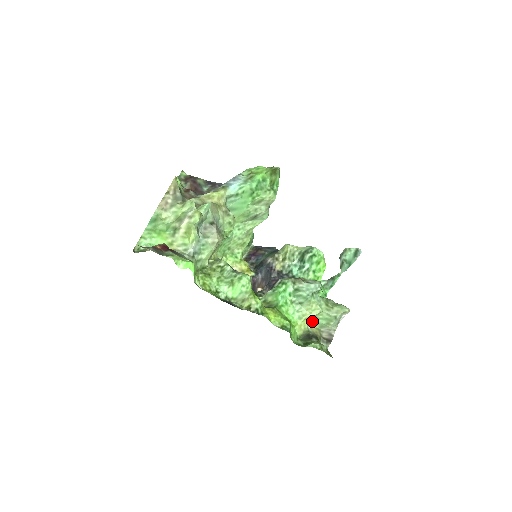
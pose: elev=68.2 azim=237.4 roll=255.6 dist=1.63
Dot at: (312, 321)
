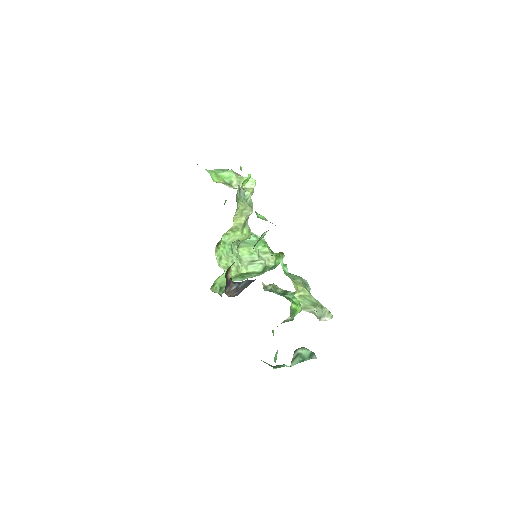
Dot at: (298, 297)
